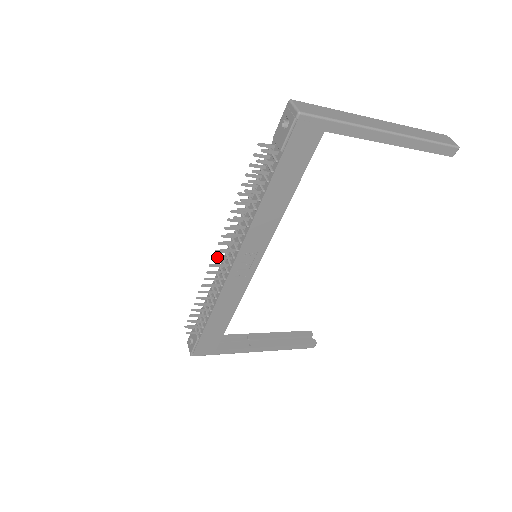
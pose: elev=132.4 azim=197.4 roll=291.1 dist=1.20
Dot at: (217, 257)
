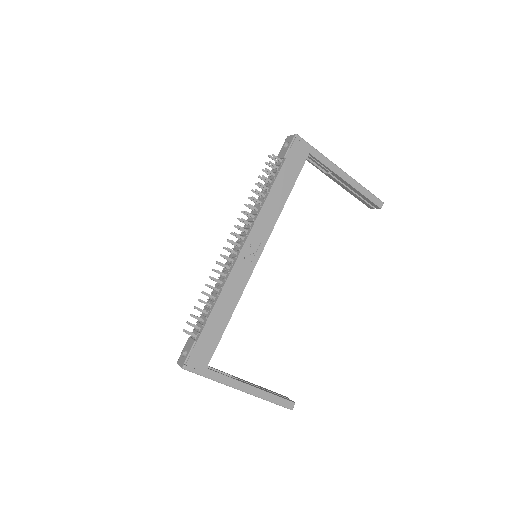
Dot at: (230, 240)
